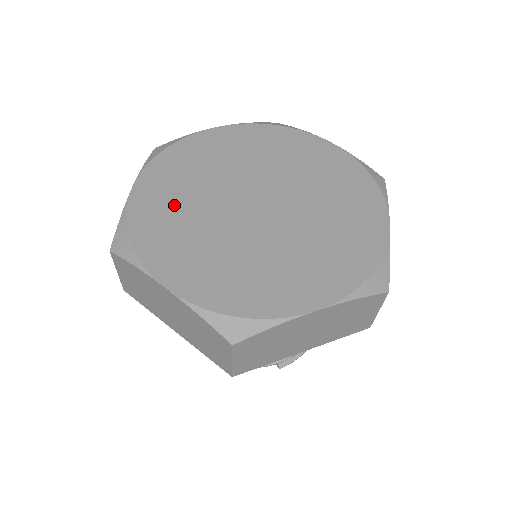
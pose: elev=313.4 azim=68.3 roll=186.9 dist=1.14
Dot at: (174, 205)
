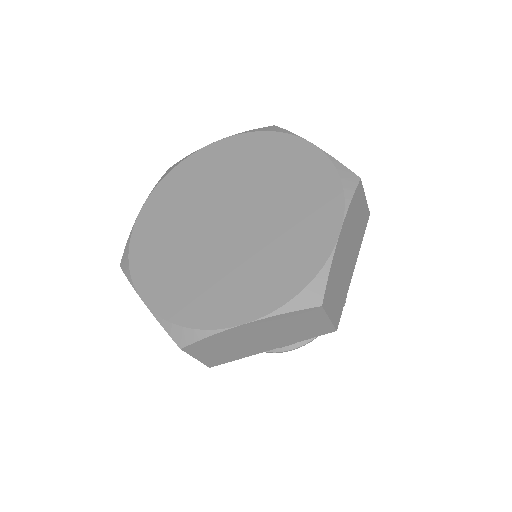
Dot at: (182, 279)
